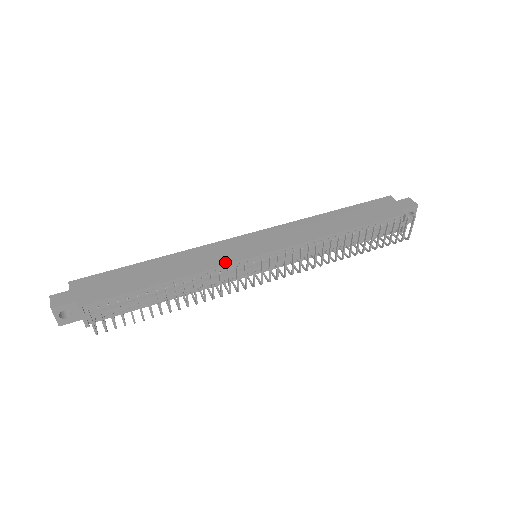
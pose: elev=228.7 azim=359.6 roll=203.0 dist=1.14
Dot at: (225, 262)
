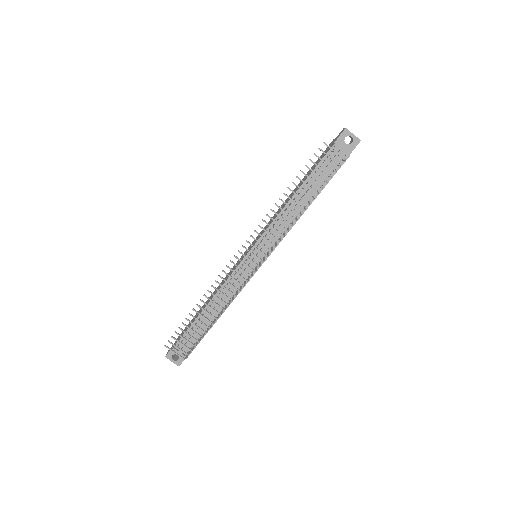
Dot at: (231, 273)
